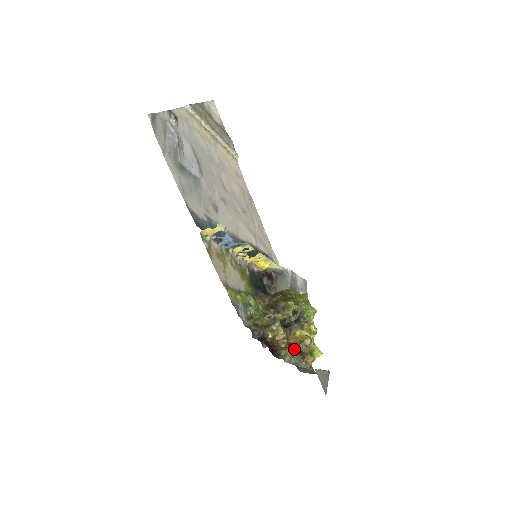
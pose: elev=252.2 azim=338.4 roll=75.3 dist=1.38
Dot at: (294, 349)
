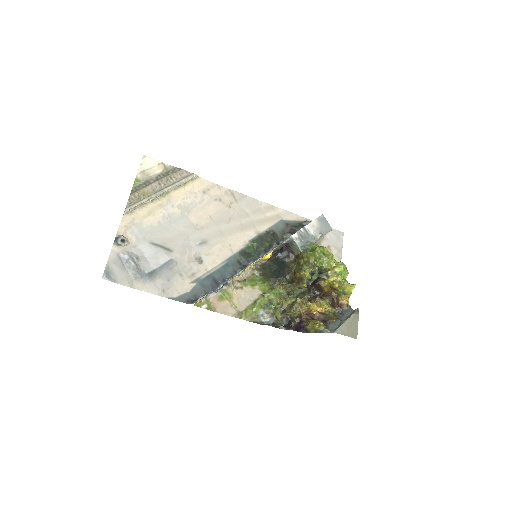
Dot at: (329, 297)
